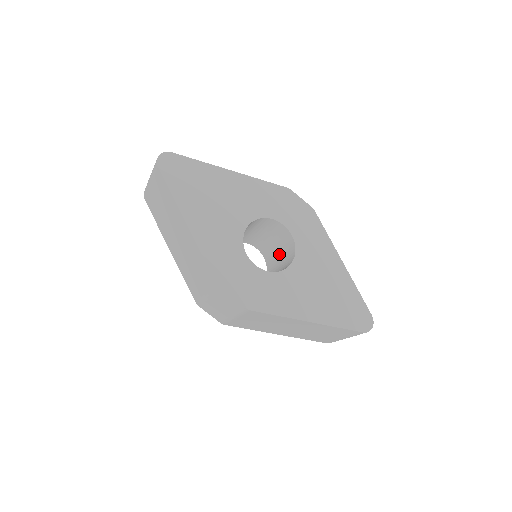
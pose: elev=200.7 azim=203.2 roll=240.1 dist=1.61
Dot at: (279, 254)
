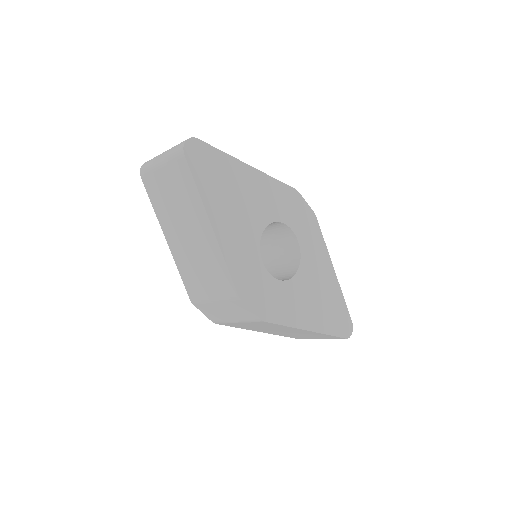
Dot at: (275, 254)
